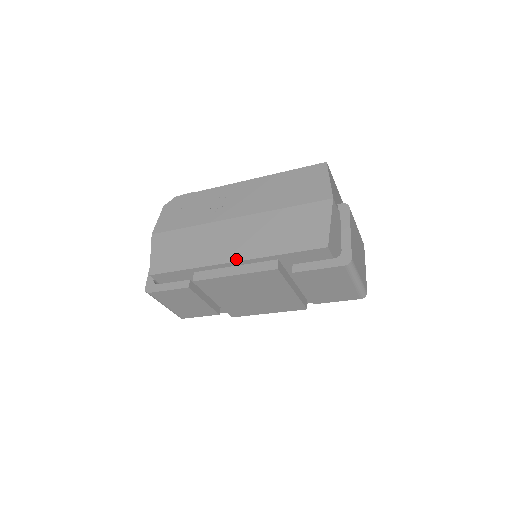
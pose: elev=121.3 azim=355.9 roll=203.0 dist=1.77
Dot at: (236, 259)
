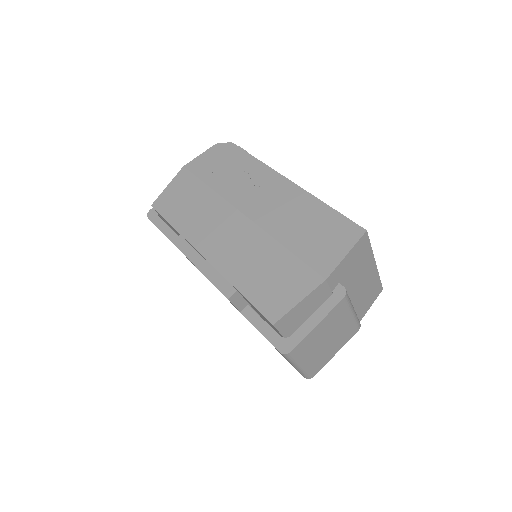
Dot at: (208, 257)
